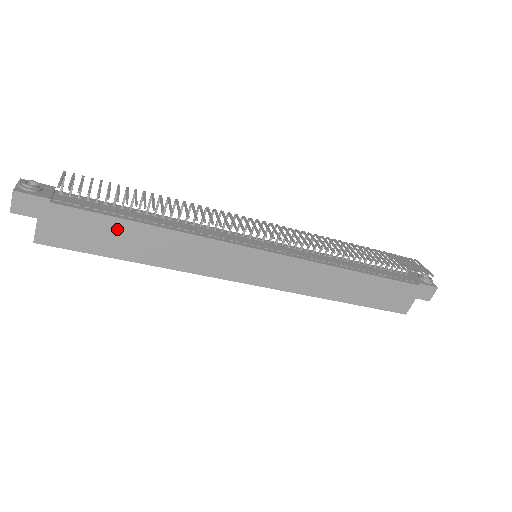
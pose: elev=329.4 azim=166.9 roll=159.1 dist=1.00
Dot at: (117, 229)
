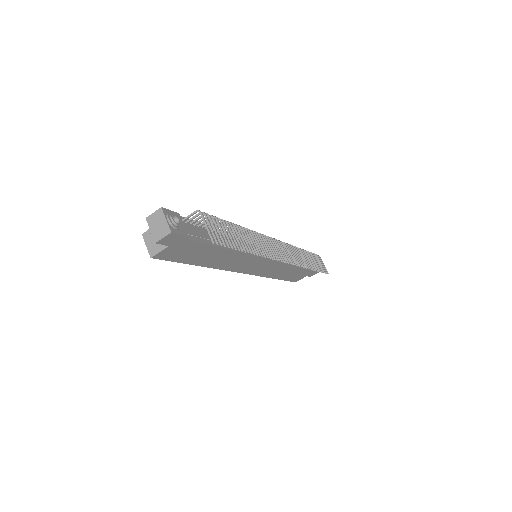
Dot at: (208, 251)
